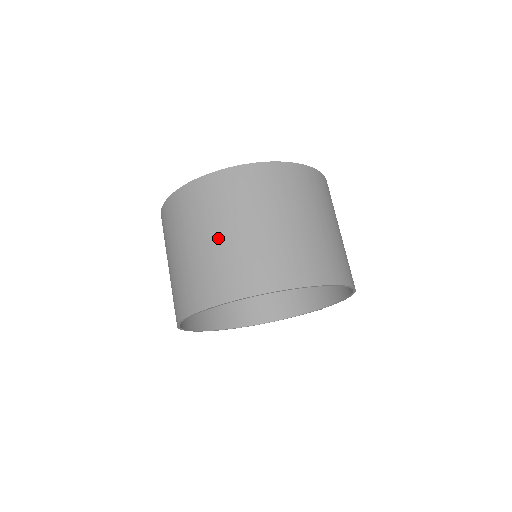
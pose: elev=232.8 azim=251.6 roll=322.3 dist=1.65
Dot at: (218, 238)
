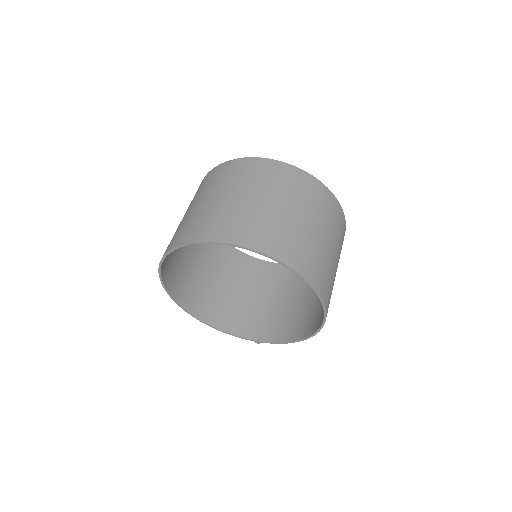
Dot at: (272, 205)
